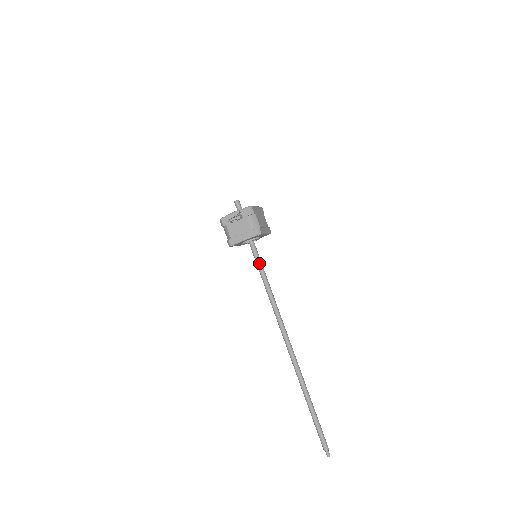
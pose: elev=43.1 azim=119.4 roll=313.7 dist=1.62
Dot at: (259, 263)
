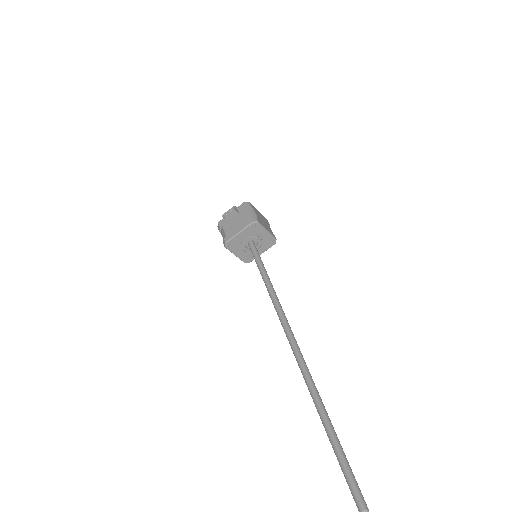
Dot at: (259, 261)
